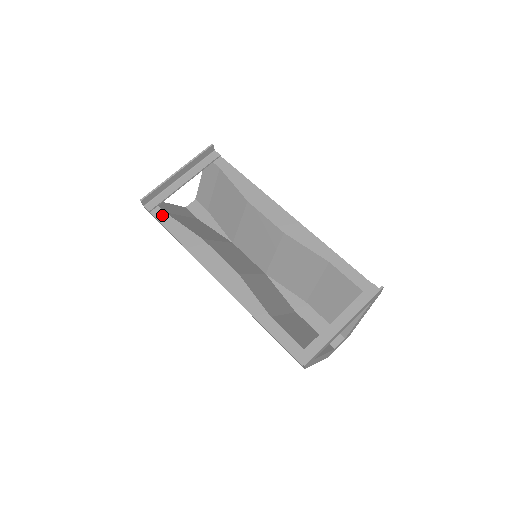
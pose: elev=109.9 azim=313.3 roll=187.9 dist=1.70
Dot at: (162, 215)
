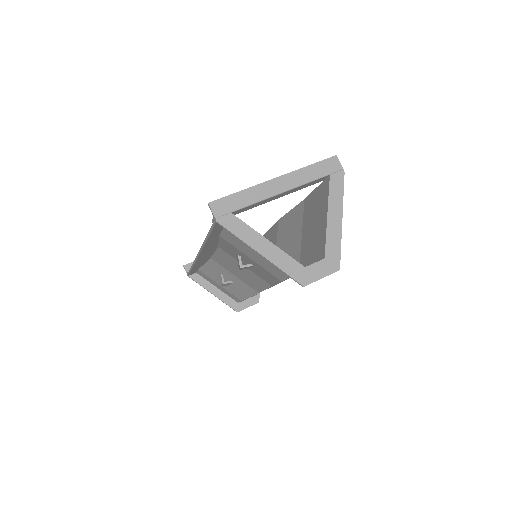
Dot at: occluded
